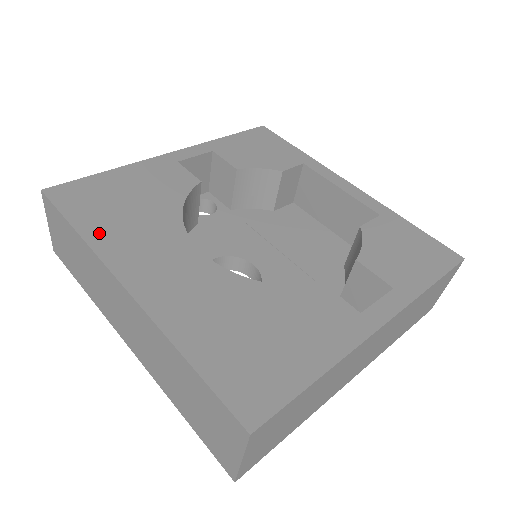
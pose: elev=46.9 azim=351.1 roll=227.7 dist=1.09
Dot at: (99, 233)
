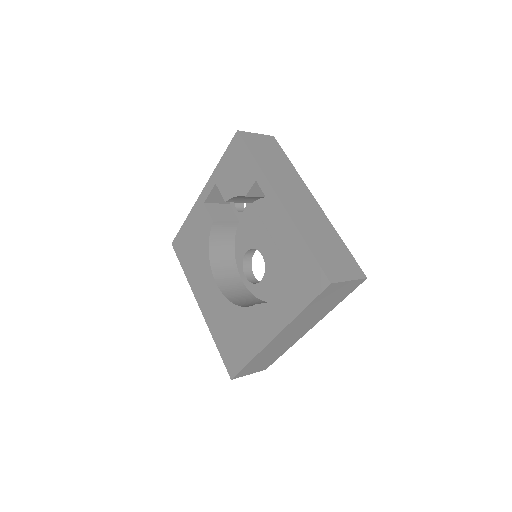
Dot at: (189, 273)
